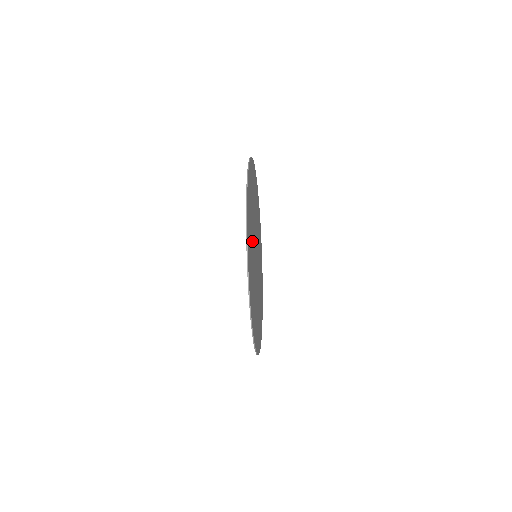
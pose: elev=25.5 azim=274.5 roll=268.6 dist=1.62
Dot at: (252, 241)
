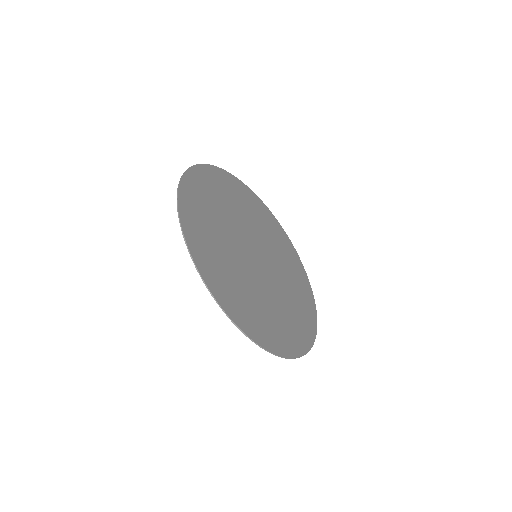
Dot at: (222, 237)
